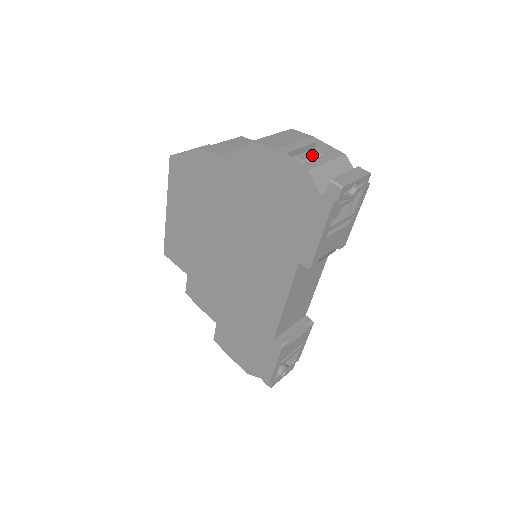
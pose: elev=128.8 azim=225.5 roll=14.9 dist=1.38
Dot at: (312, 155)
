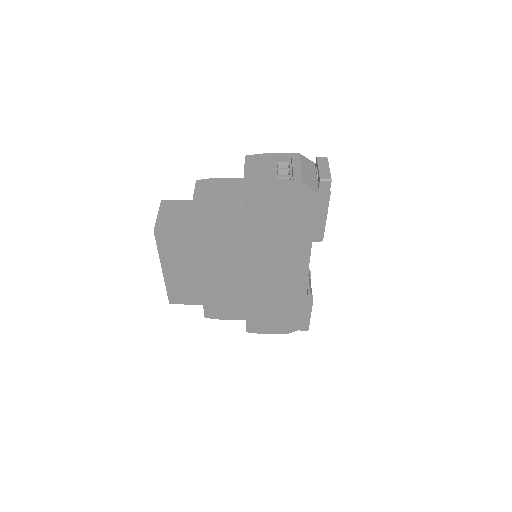
Dot at: (277, 167)
